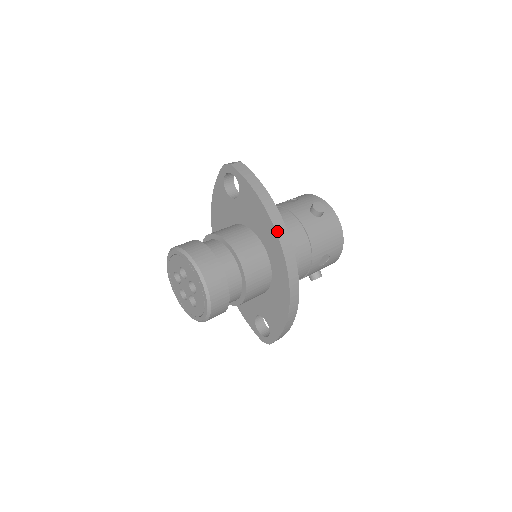
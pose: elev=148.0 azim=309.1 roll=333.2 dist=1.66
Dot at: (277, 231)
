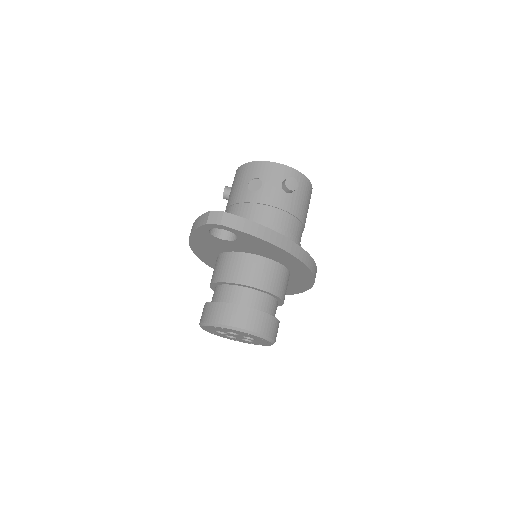
Dot at: (297, 257)
